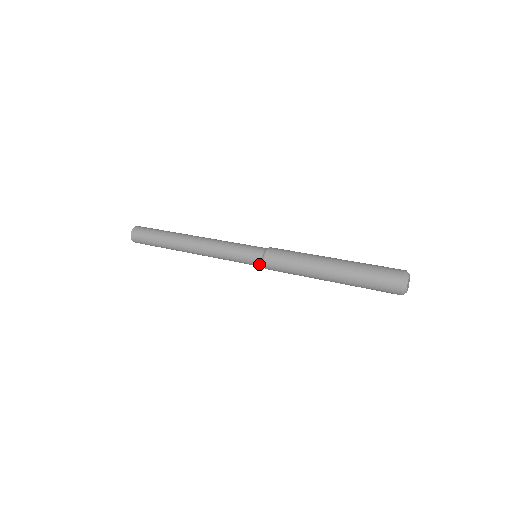
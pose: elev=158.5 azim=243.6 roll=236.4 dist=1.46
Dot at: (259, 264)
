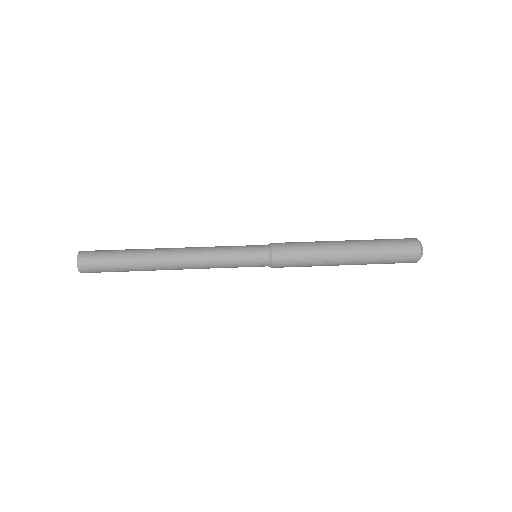
Dot at: occluded
